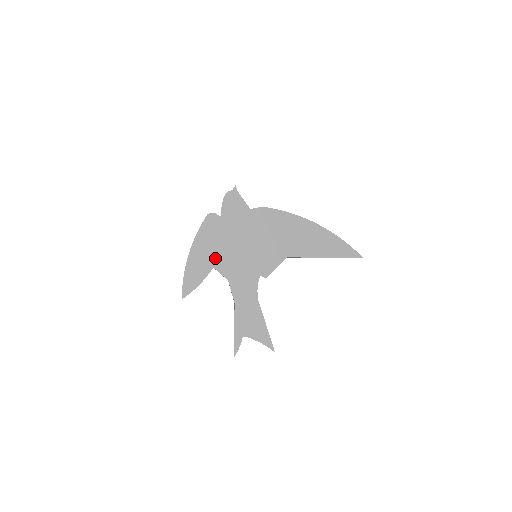
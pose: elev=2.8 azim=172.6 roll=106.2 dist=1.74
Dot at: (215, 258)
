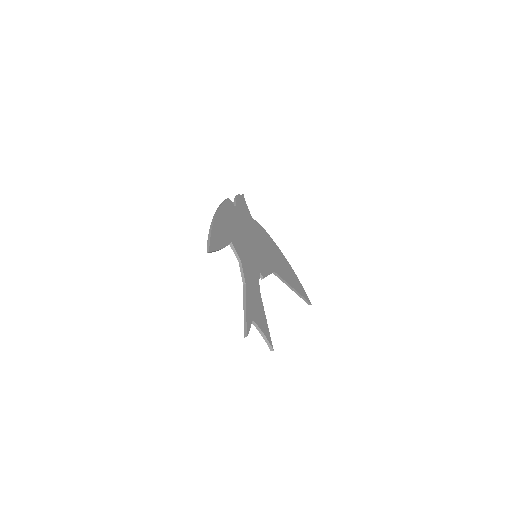
Dot at: (232, 235)
